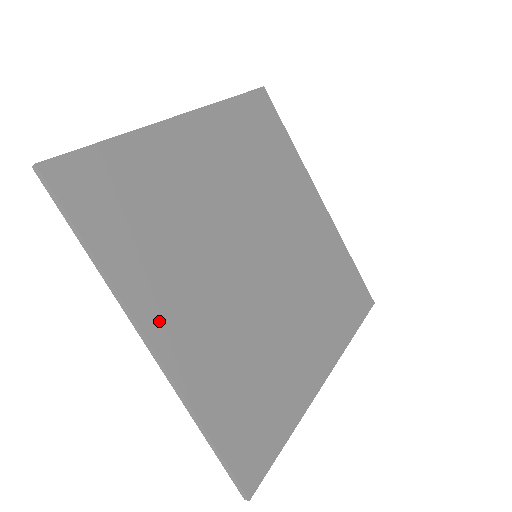
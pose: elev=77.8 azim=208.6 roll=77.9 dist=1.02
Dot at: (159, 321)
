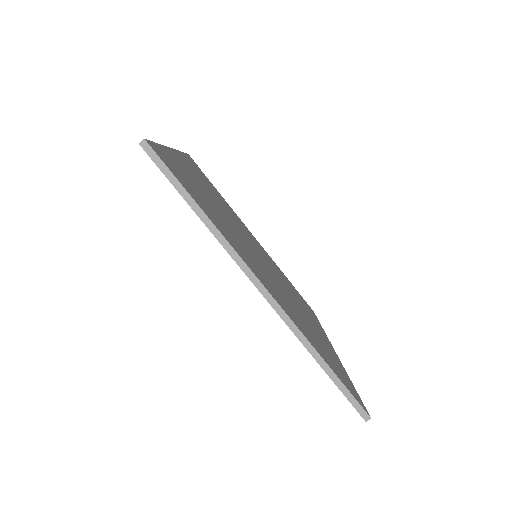
Dot at: (256, 273)
